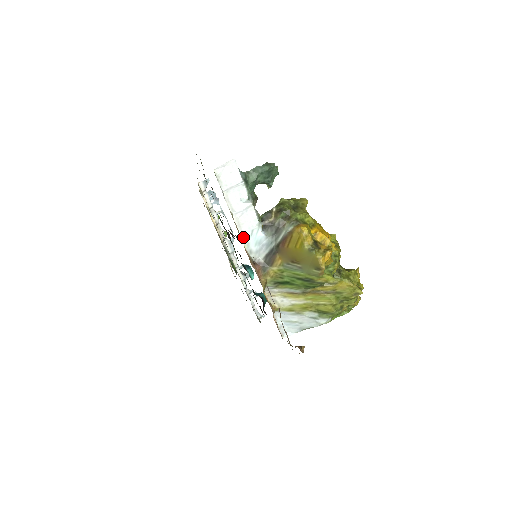
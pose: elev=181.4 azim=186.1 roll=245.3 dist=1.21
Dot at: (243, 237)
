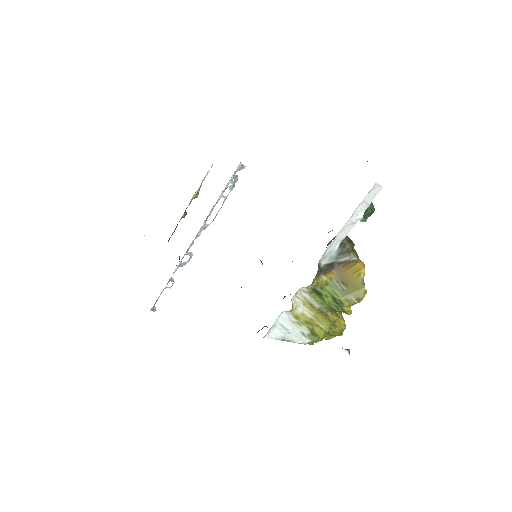
Dot at: (334, 240)
